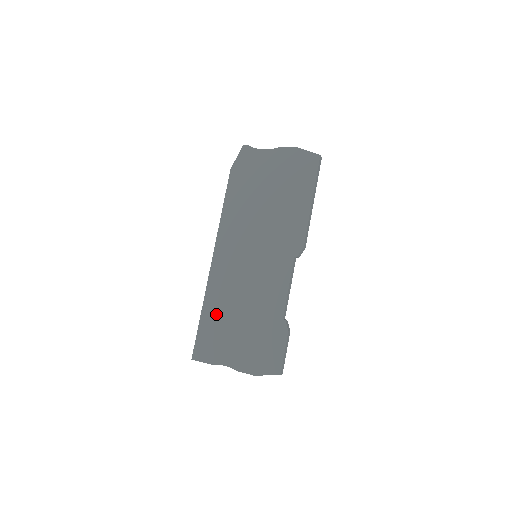
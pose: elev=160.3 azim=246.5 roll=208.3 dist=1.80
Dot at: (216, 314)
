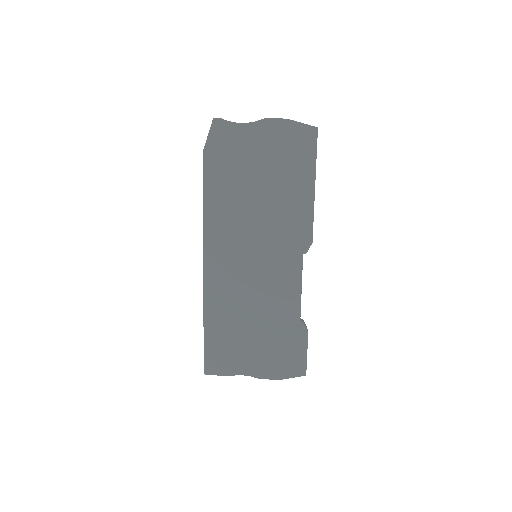
Dot at: (222, 325)
